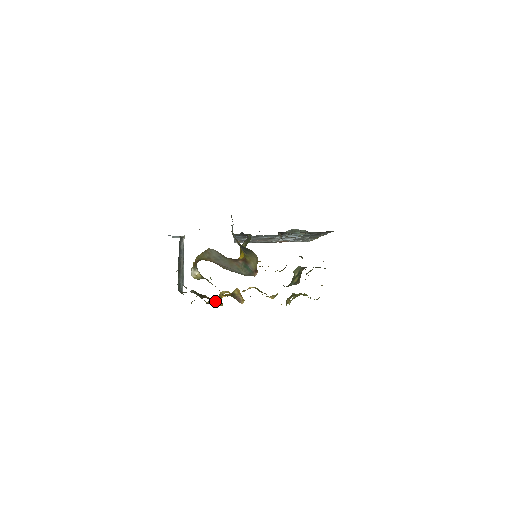
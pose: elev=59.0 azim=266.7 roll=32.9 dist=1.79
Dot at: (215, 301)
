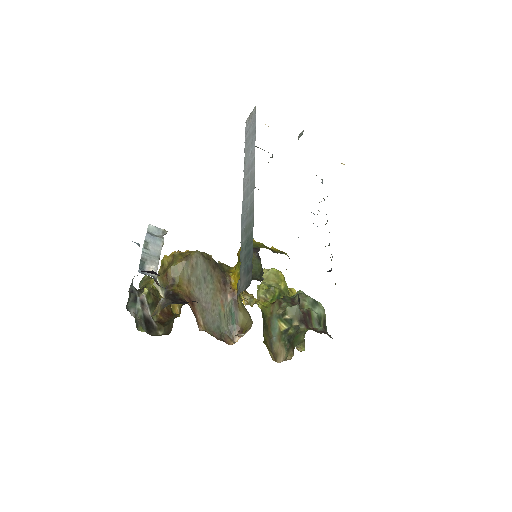
Dot at: occluded
